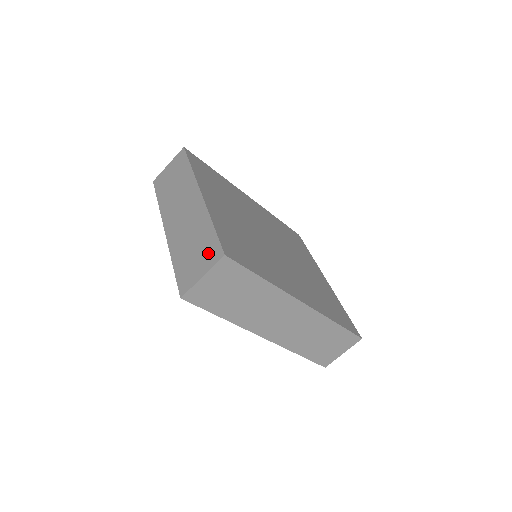
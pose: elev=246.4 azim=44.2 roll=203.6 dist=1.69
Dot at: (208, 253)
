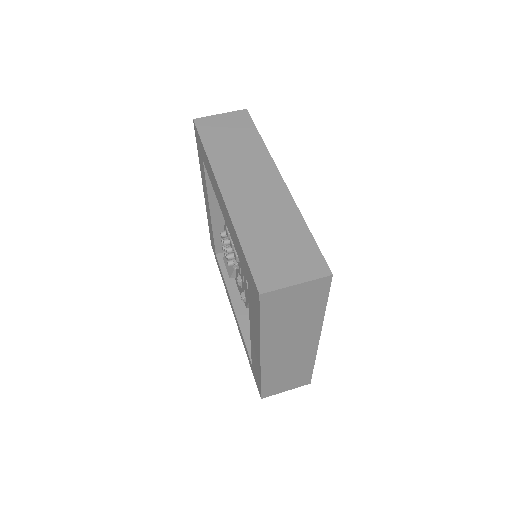
Dot at: occluded
